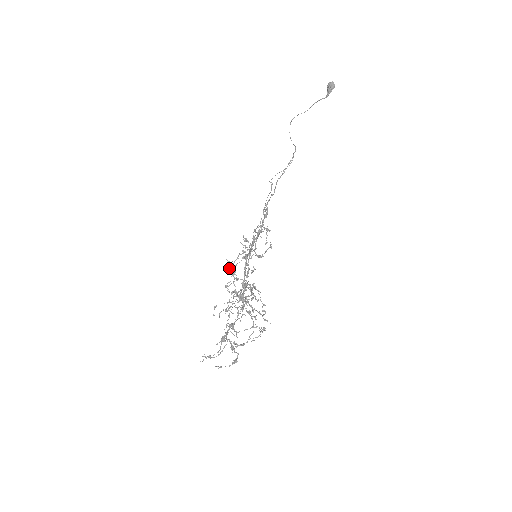
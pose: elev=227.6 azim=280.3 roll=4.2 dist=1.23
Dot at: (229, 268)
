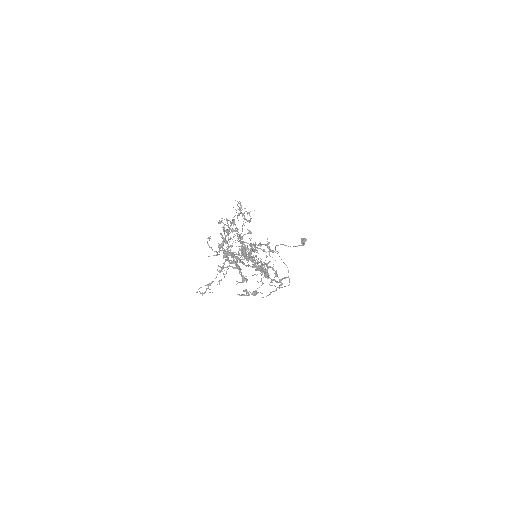
Dot at: (224, 239)
